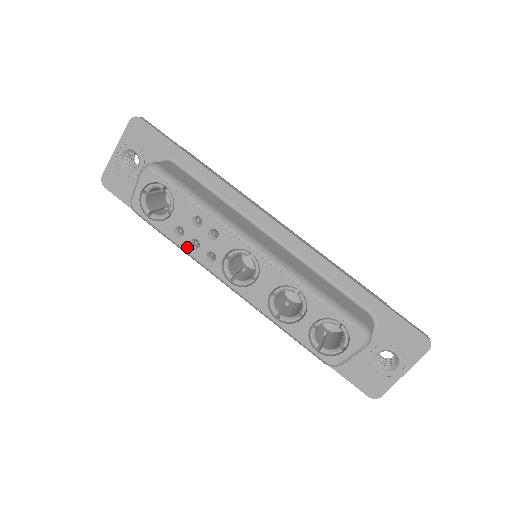
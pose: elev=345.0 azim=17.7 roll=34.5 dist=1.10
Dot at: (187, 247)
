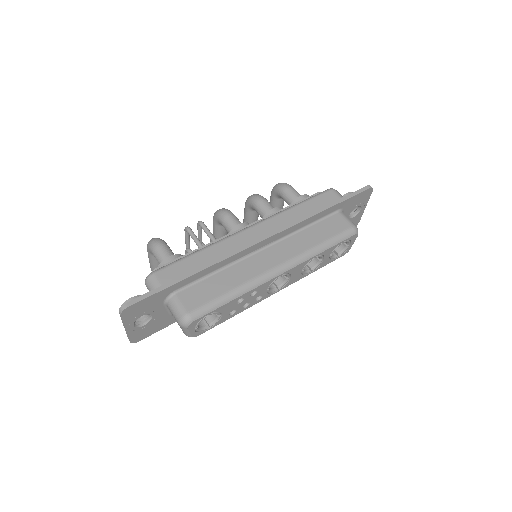
Dot at: (242, 310)
